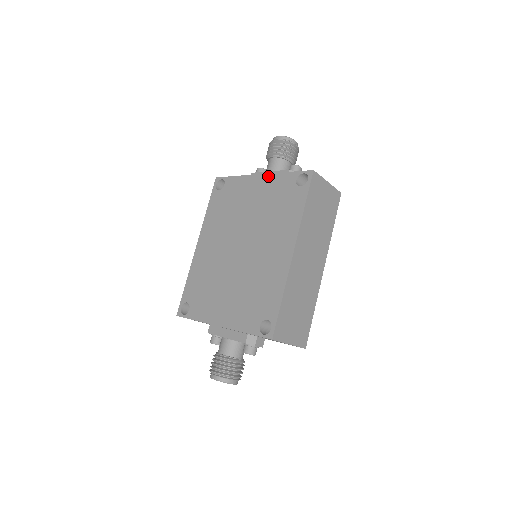
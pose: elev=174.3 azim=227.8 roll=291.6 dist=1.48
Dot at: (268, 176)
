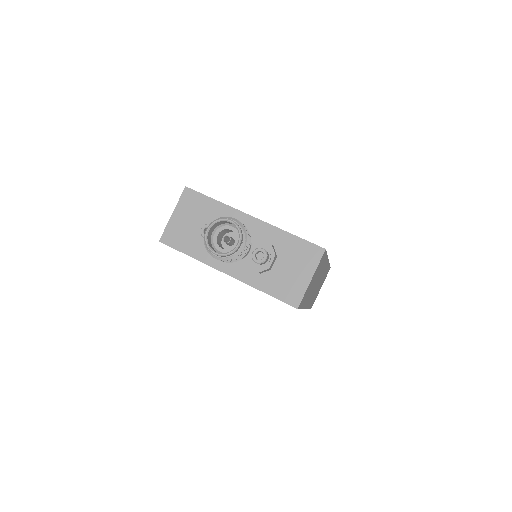
Dot at: occluded
